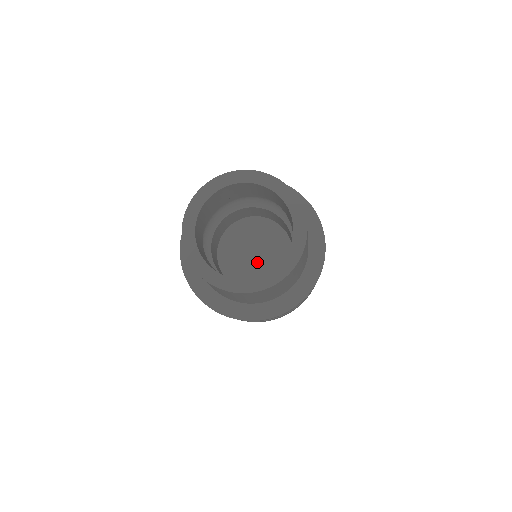
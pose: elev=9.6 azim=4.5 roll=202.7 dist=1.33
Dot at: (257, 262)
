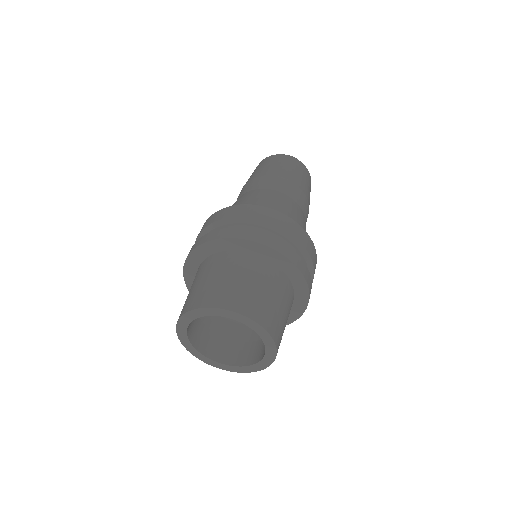
Dot at: occluded
